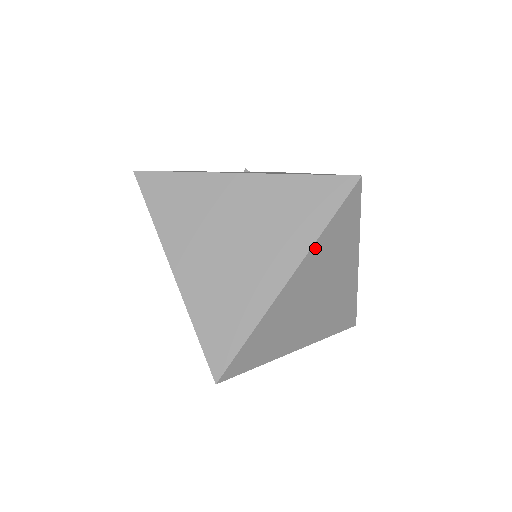
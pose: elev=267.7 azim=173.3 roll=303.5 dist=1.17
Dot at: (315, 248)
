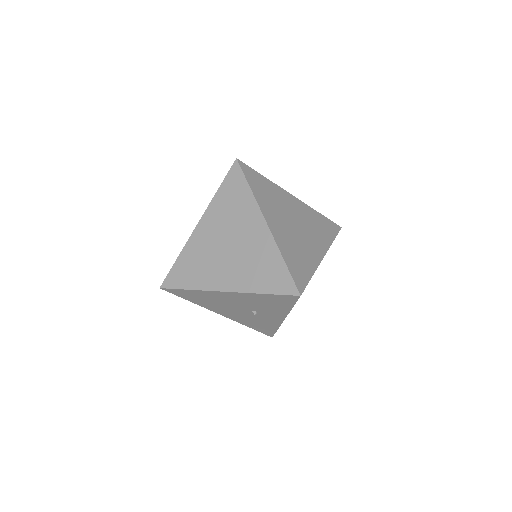
Dot at: occluded
